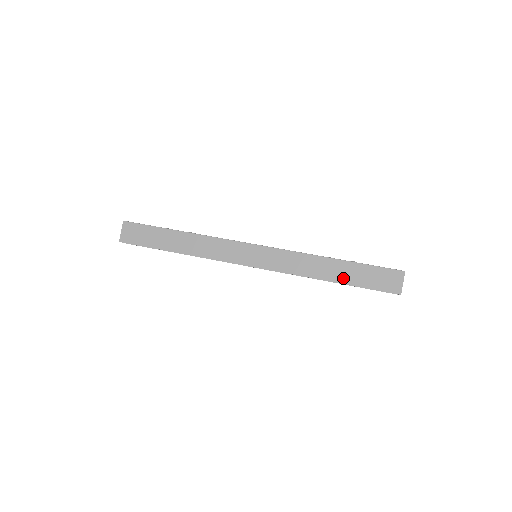
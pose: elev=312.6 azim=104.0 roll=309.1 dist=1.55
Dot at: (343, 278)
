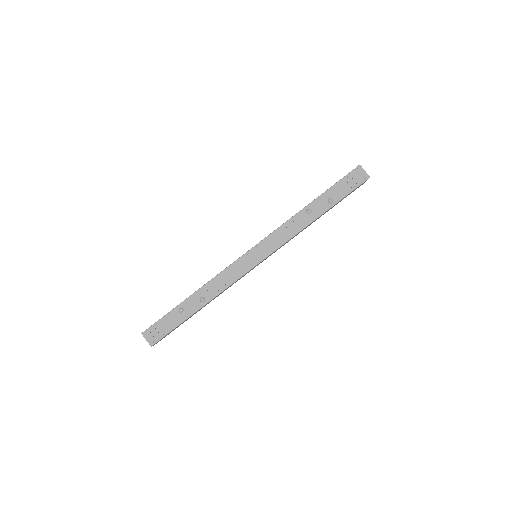
Dot at: occluded
